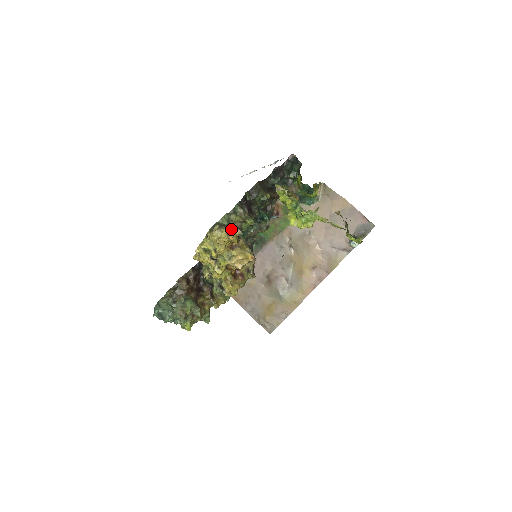
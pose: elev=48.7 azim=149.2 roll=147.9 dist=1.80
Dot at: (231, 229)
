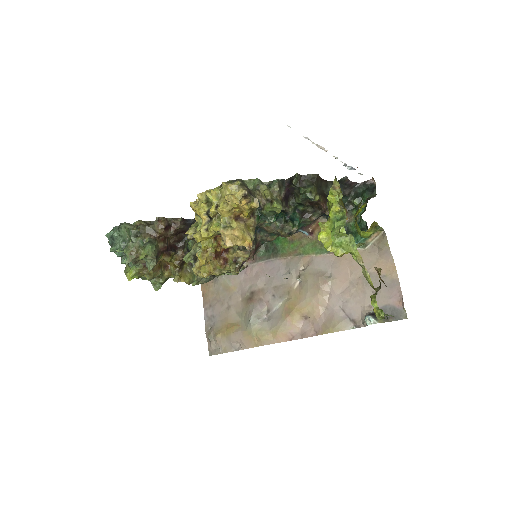
Dot at: (251, 195)
